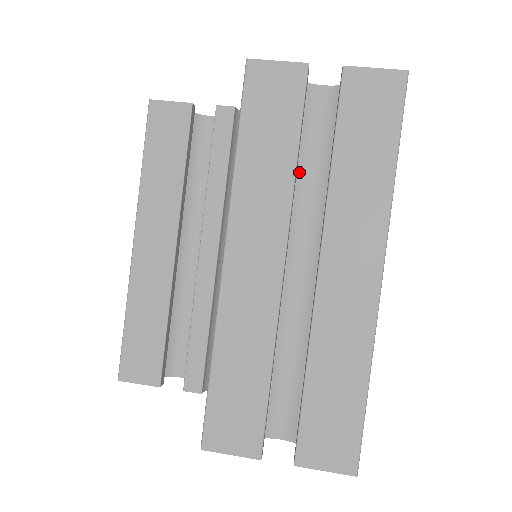
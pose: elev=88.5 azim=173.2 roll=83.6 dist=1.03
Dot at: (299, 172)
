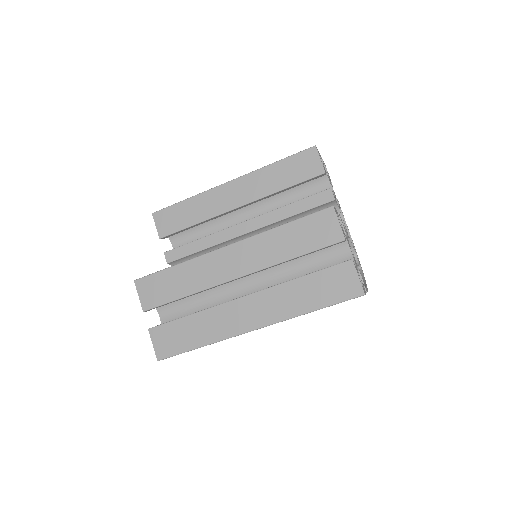
Dot at: (297, 261)
